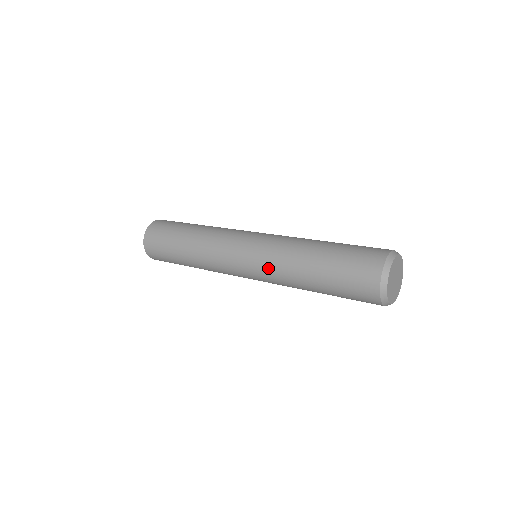
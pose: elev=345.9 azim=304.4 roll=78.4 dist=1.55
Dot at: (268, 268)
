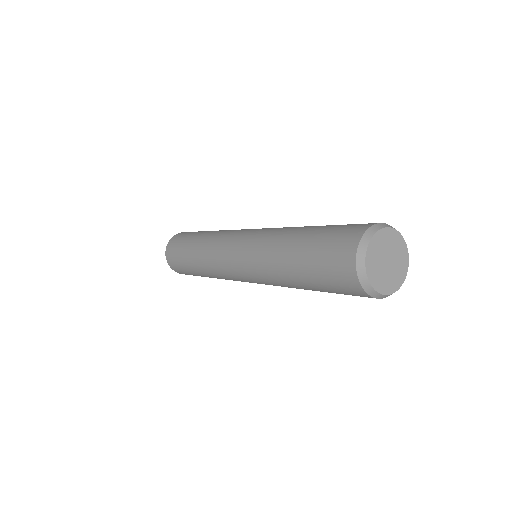
Dot at: (254, 252)
